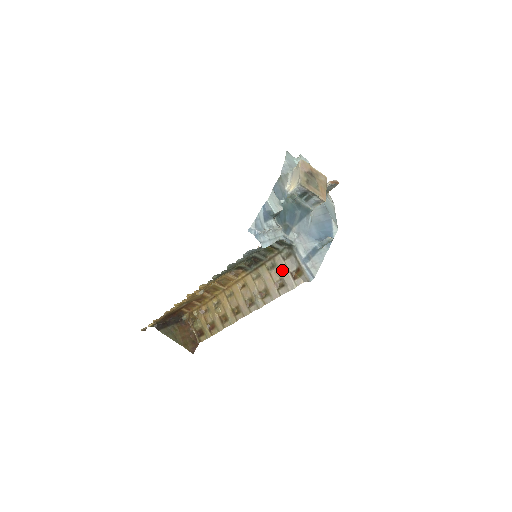
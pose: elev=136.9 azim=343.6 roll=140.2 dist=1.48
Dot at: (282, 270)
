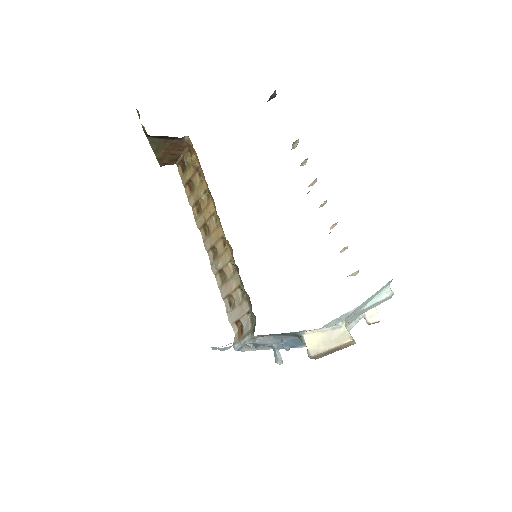
Dot at: (240, 309)
